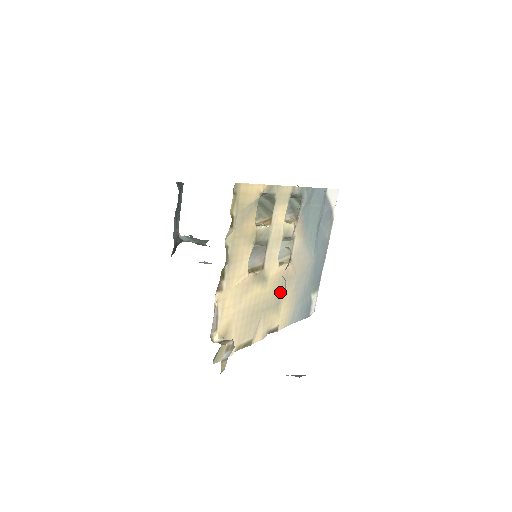
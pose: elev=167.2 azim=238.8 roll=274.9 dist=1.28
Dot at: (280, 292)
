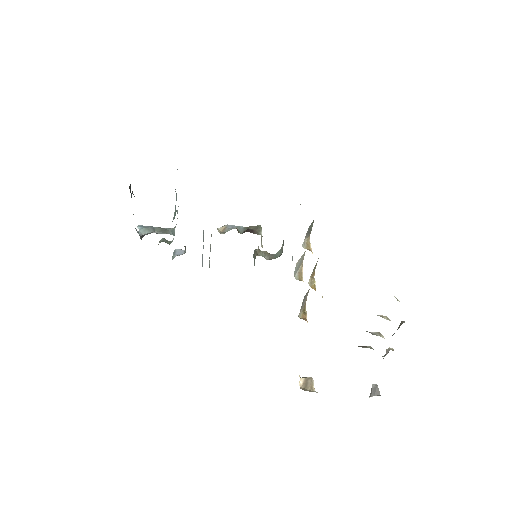
Dot at: occluded
